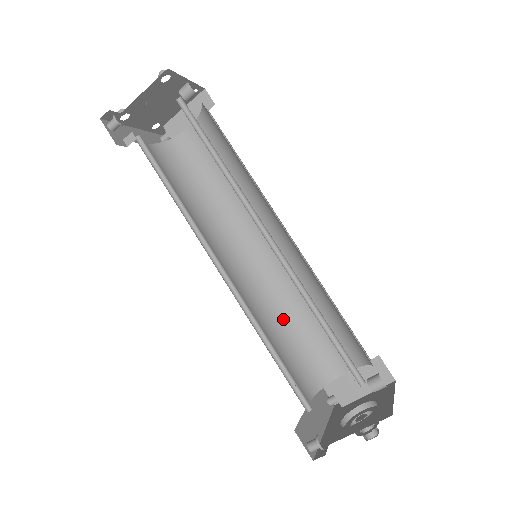
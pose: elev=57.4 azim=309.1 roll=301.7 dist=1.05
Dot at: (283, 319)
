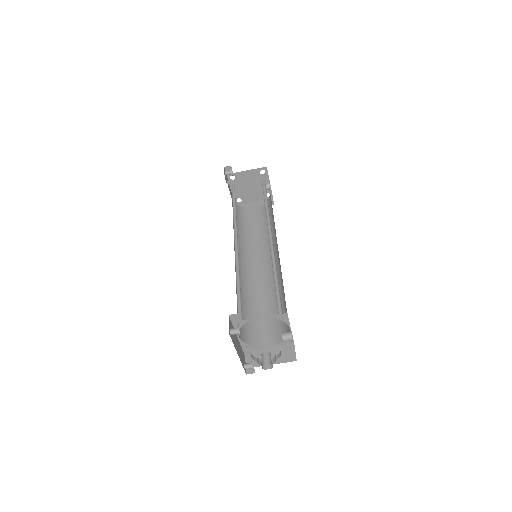
Dot at: (248, 301)
